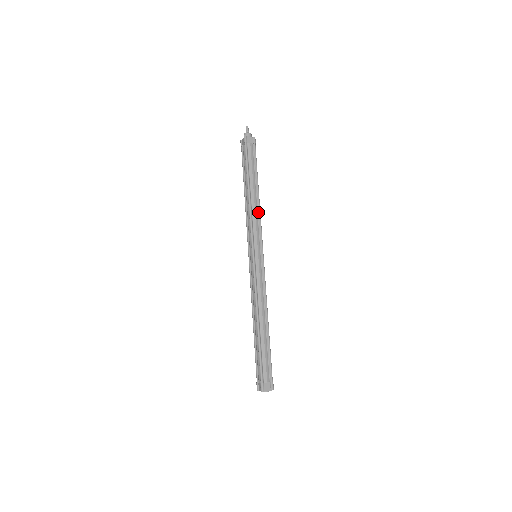
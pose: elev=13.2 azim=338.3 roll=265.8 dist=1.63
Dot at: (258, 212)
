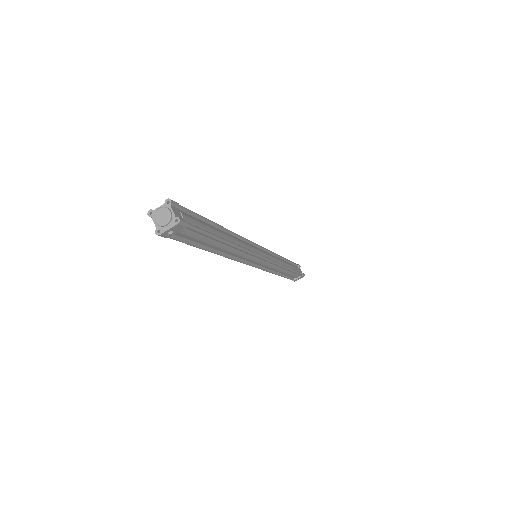
Dot at: (281, 264)
